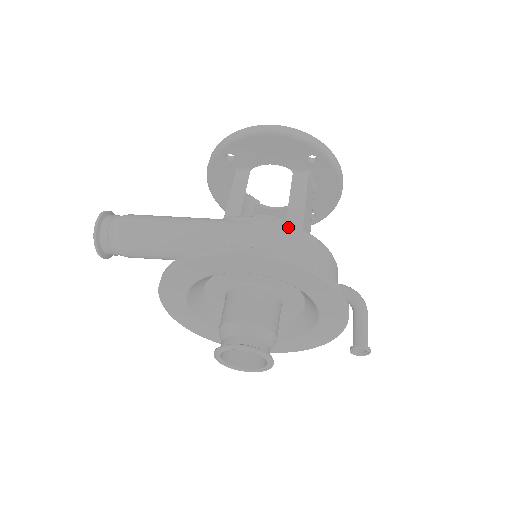
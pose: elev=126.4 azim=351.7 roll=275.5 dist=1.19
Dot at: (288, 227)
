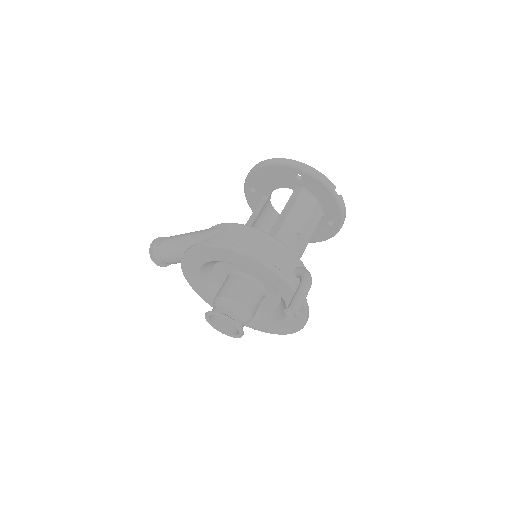
Dot at: (239, 226)
